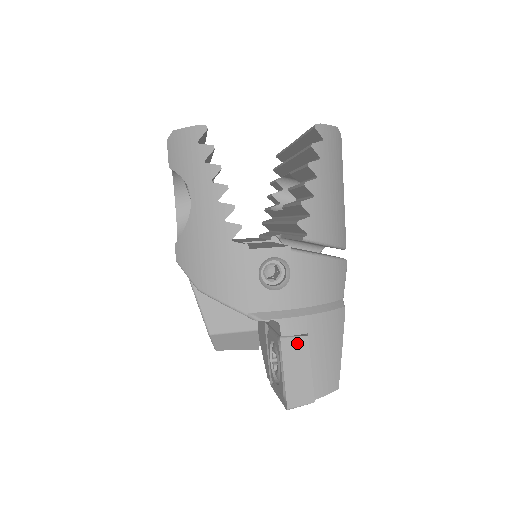
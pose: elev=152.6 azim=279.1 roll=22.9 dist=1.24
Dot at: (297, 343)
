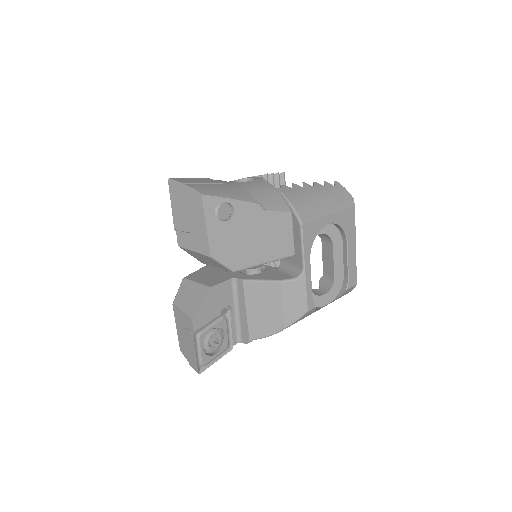
Dot at: (214, 181)
